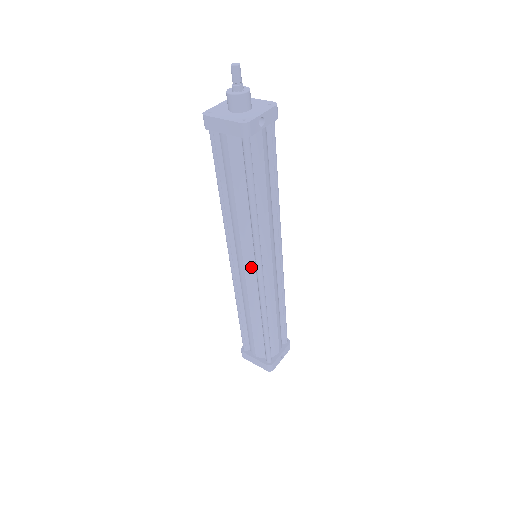
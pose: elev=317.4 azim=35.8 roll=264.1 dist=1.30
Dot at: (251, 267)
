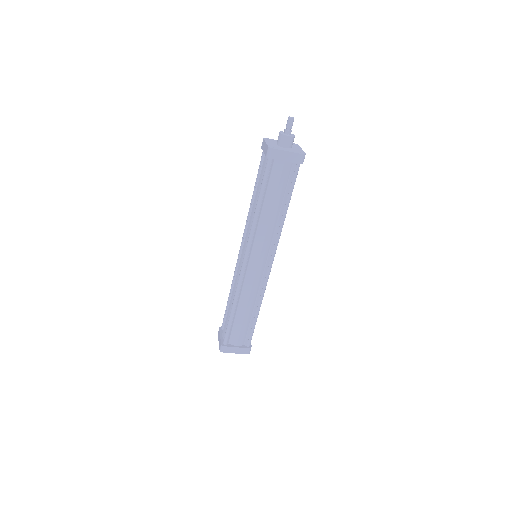
Dot at: (264, 262)
